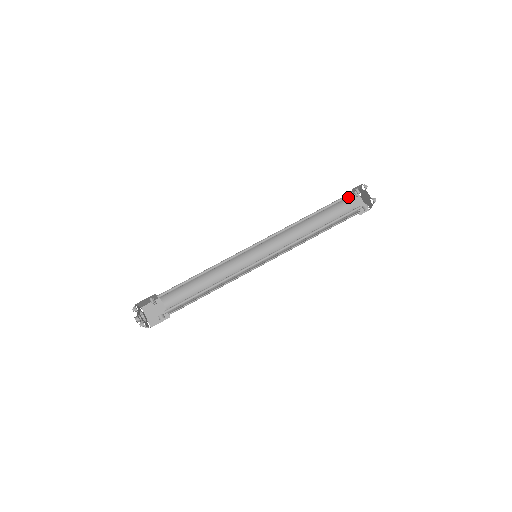
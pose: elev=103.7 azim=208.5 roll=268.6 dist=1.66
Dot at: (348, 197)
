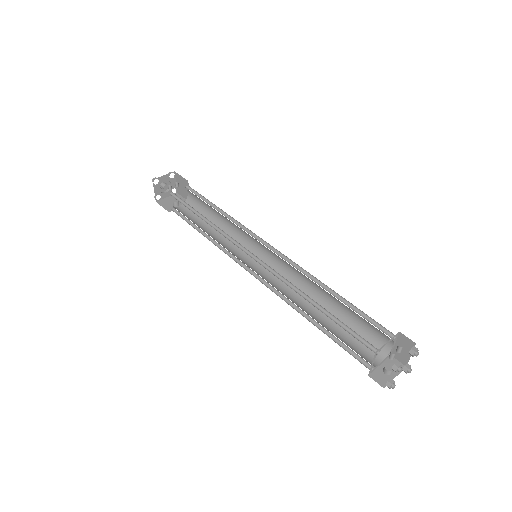
Dot at: occluded
